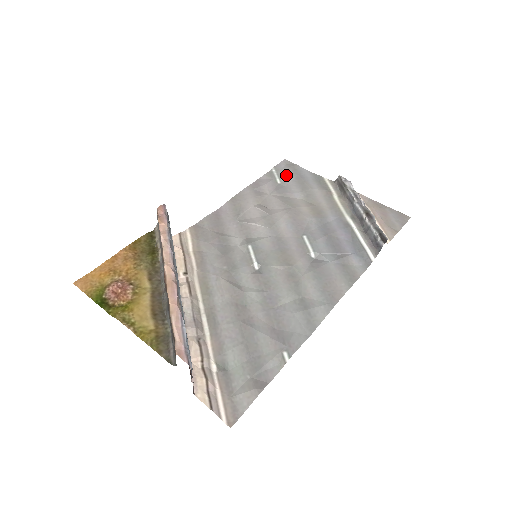
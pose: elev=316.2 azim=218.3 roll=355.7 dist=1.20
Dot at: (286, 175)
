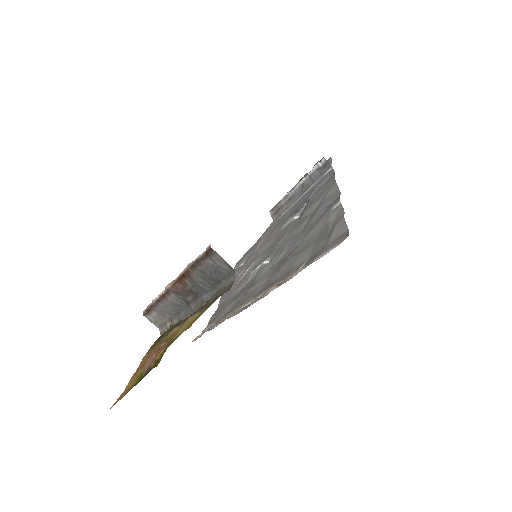
Dot at: (243, 259)
